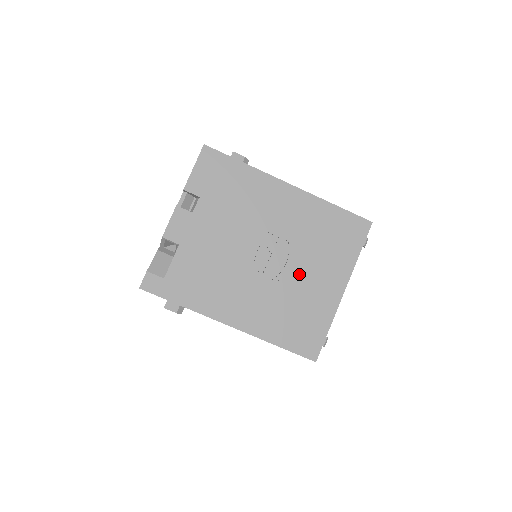
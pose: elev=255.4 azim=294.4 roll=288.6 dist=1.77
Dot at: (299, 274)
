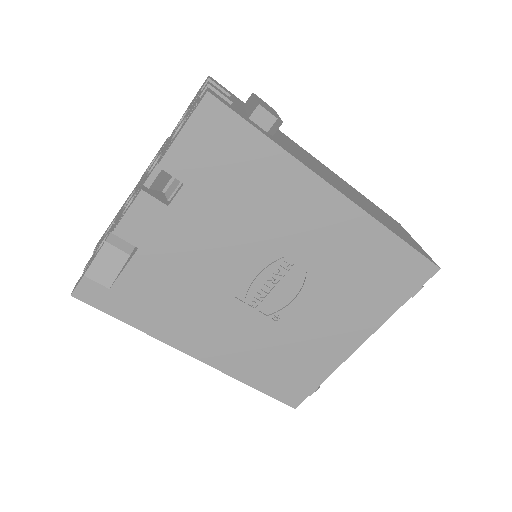
Dot at: (308, 315)
